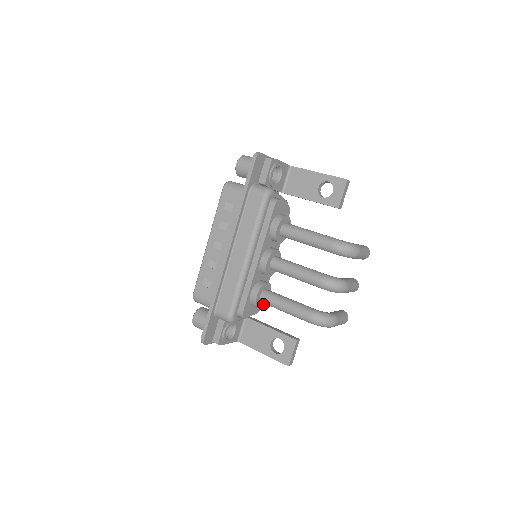
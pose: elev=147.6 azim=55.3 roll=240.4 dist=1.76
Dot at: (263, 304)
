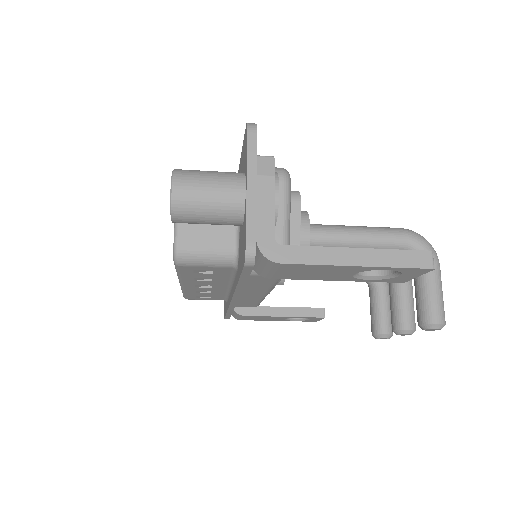
Dot at: (308, 241)
